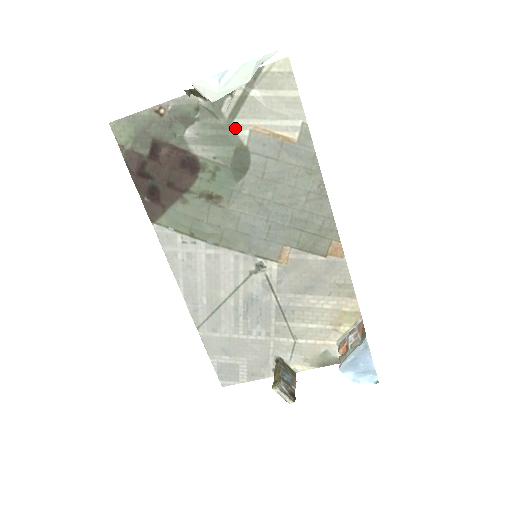
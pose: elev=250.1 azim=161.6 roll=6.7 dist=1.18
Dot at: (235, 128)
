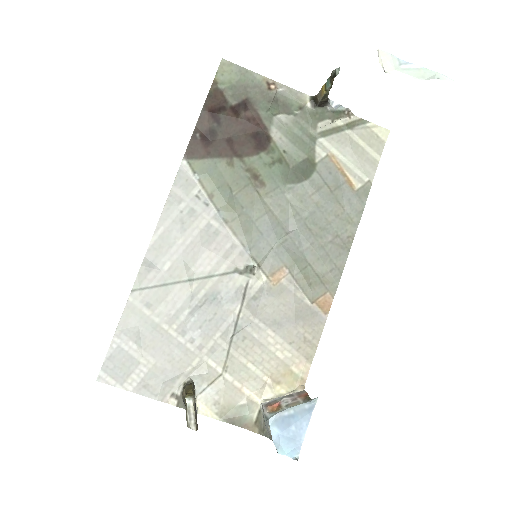
Dot at: (317, 144)
